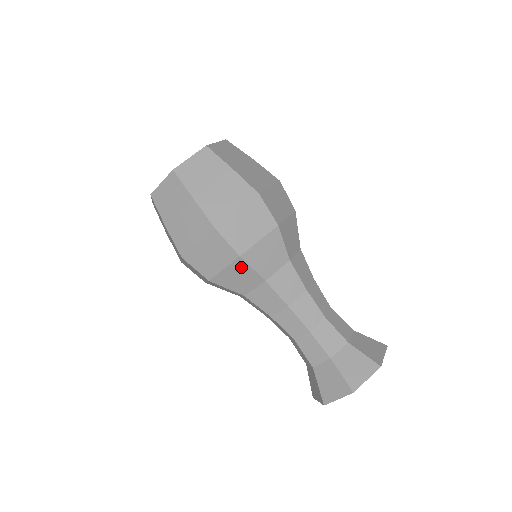
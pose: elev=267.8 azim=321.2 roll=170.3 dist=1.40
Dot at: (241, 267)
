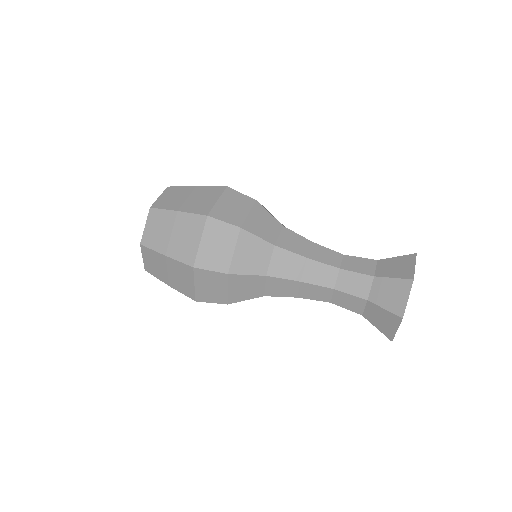
Dot at: (261, 211)
